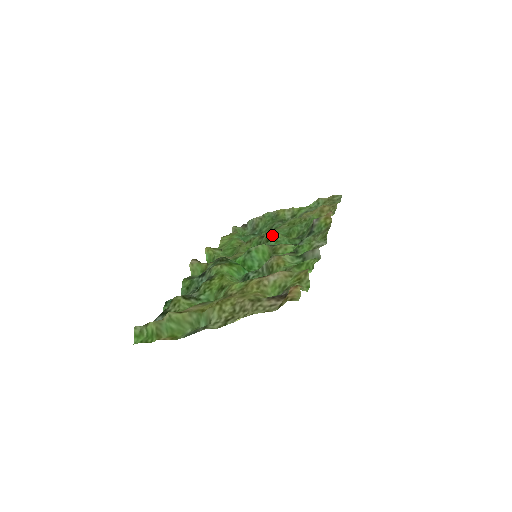
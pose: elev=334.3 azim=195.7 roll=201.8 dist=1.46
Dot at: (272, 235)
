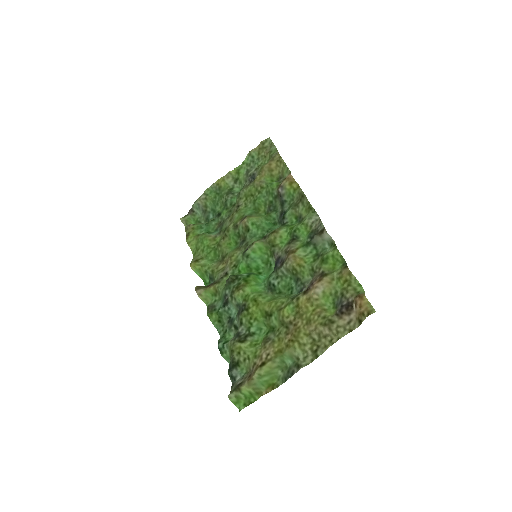
Dot at: (249, 223)
